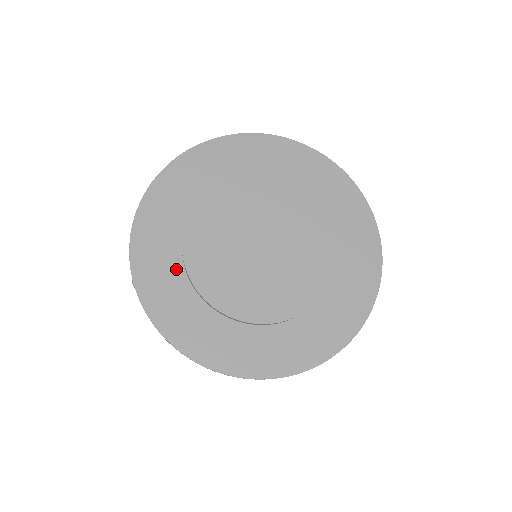
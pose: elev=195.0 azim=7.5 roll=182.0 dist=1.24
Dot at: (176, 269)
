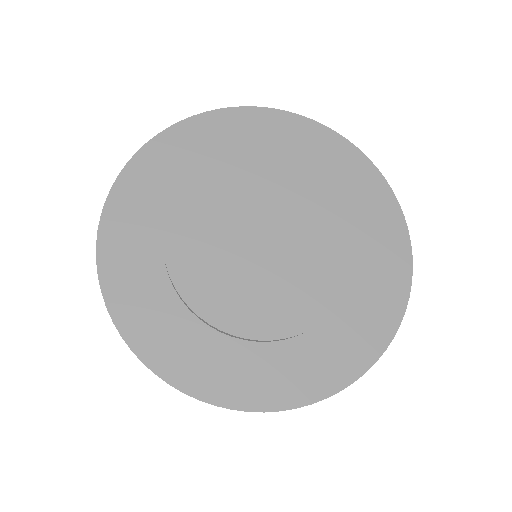
Dot at: (162, 205)
